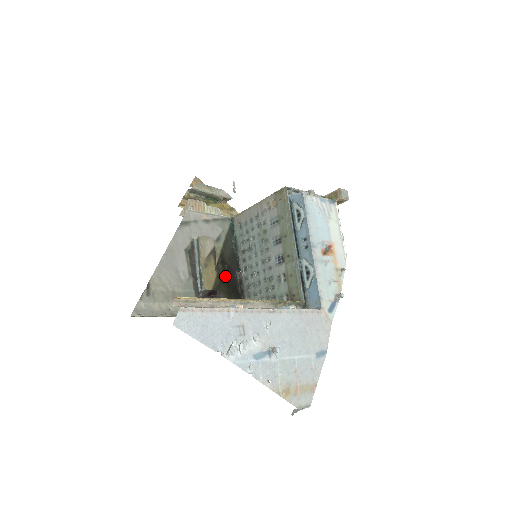
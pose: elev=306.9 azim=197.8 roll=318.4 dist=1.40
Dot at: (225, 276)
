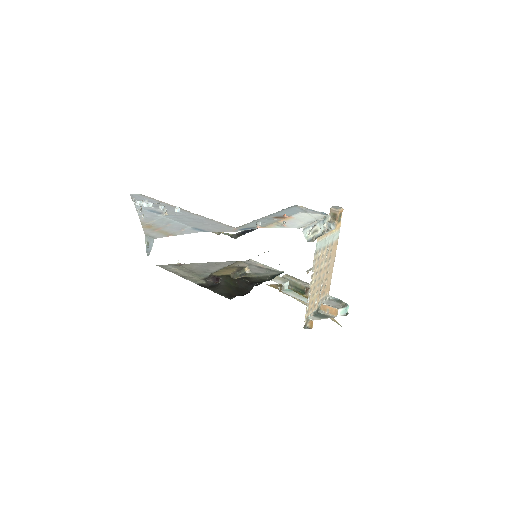
Dot at: (238, 280)
